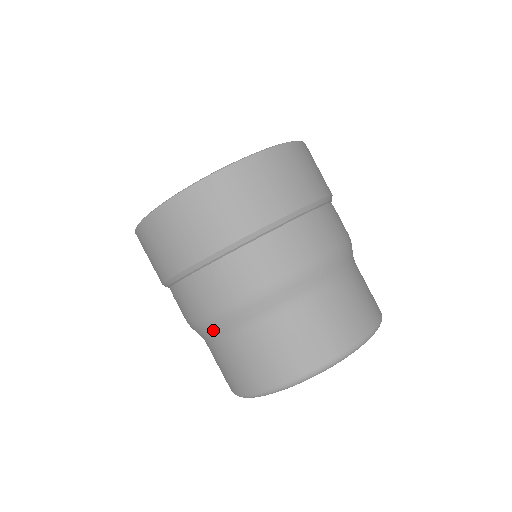
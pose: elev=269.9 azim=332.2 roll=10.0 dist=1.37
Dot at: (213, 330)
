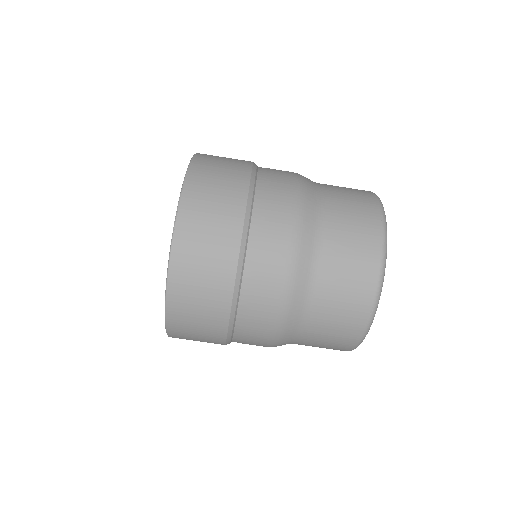
Dot at: occluded
